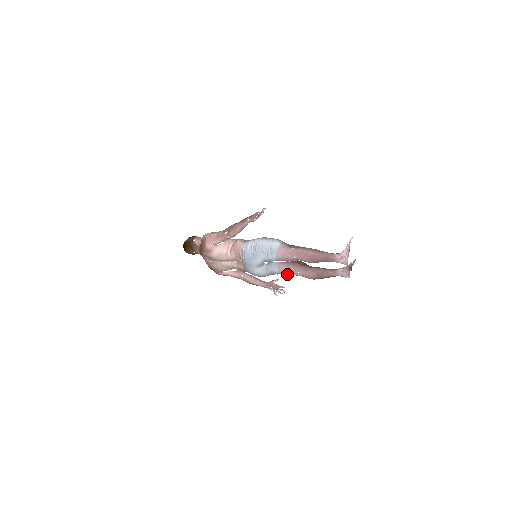
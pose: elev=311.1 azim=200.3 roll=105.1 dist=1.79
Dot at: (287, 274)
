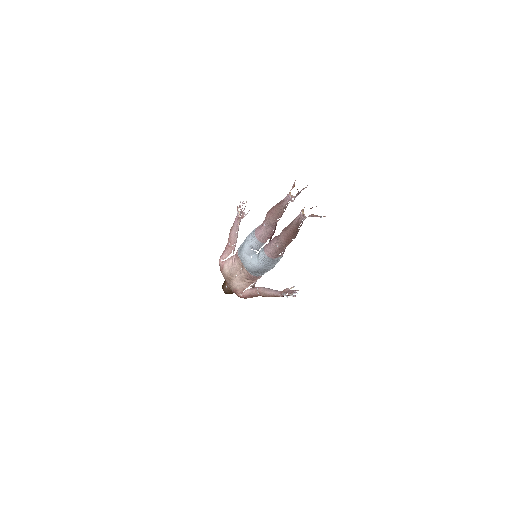
Dot at: (272, 253)
